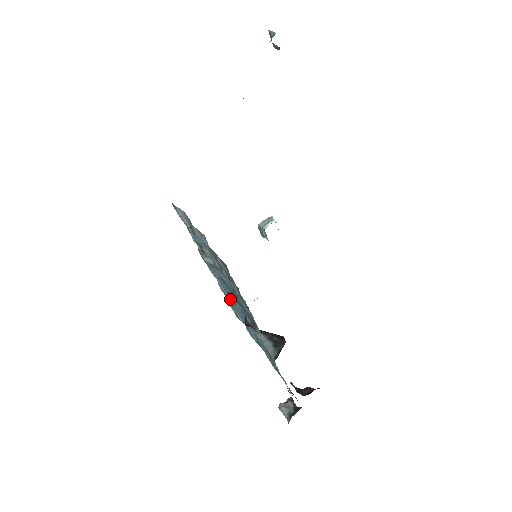
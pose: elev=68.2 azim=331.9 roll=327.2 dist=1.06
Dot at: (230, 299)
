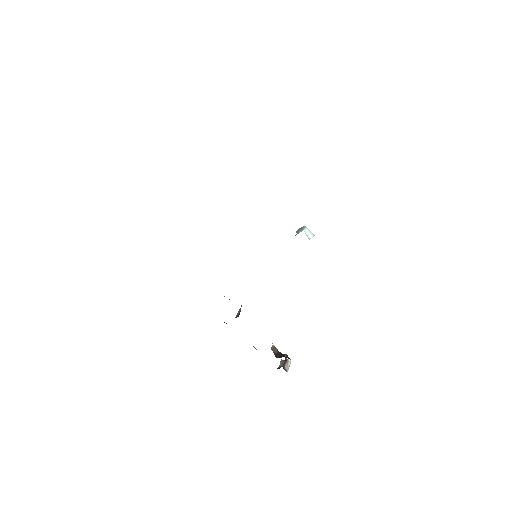
Dot at: occluded
